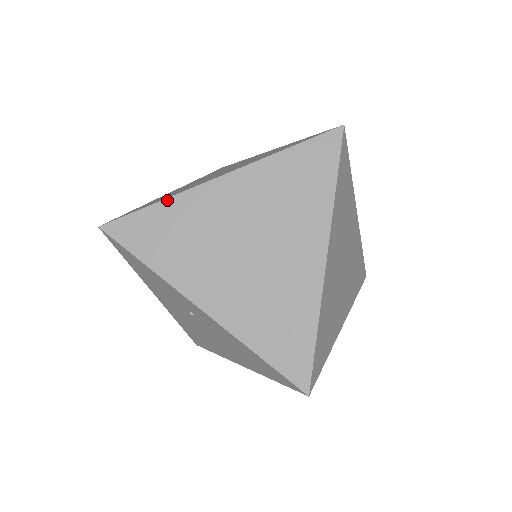
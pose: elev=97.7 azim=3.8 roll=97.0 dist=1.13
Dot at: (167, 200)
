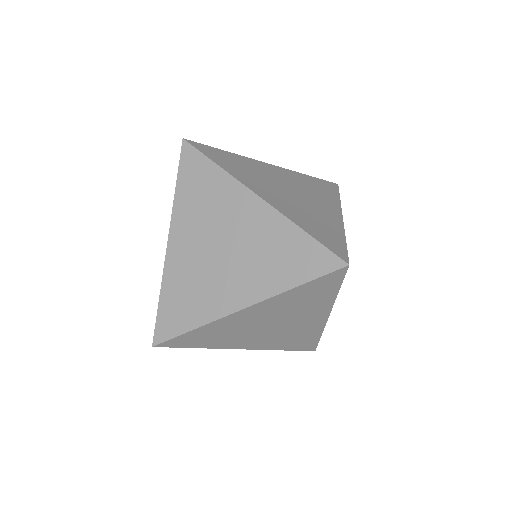
Dot at: (223, 171)
